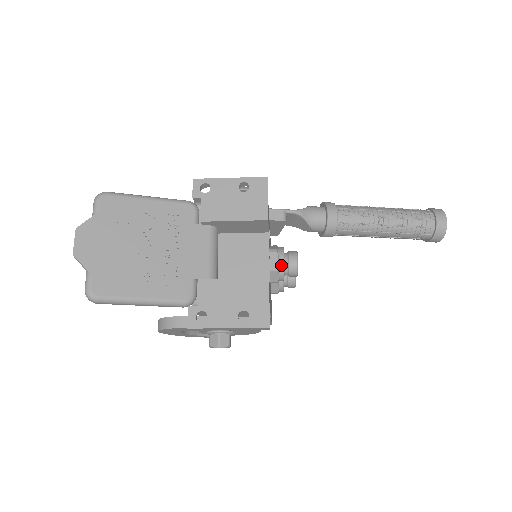
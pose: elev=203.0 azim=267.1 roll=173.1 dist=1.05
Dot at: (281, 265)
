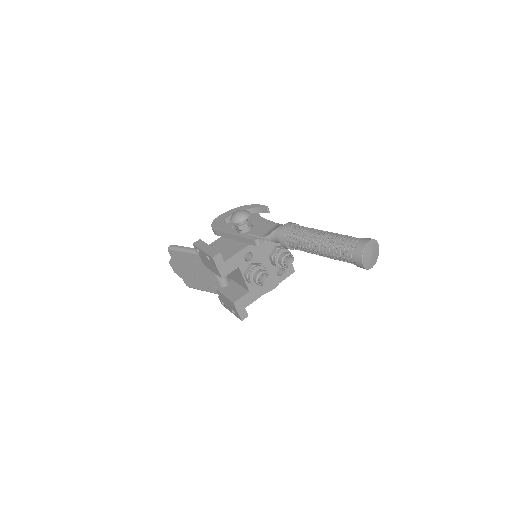
Dot at: (251, 283)
